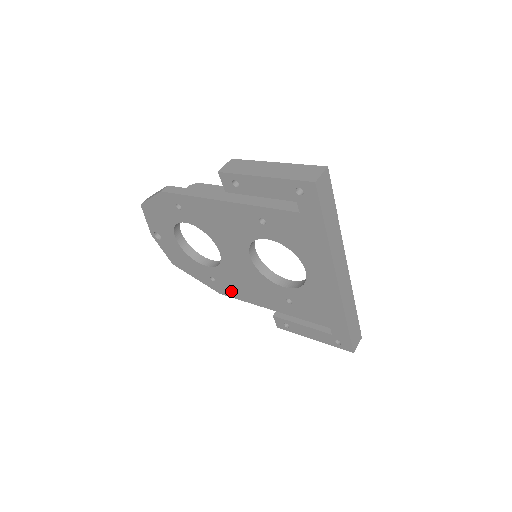
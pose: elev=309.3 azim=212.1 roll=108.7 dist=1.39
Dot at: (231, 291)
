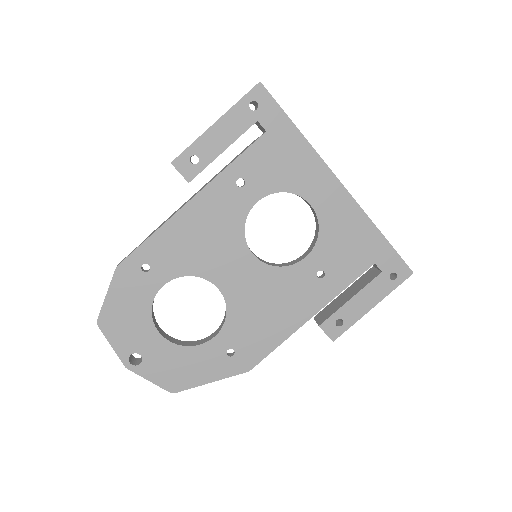
Dot at: (259, 346)
